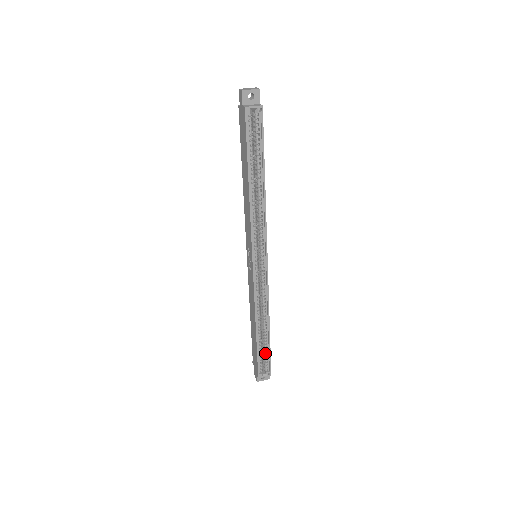
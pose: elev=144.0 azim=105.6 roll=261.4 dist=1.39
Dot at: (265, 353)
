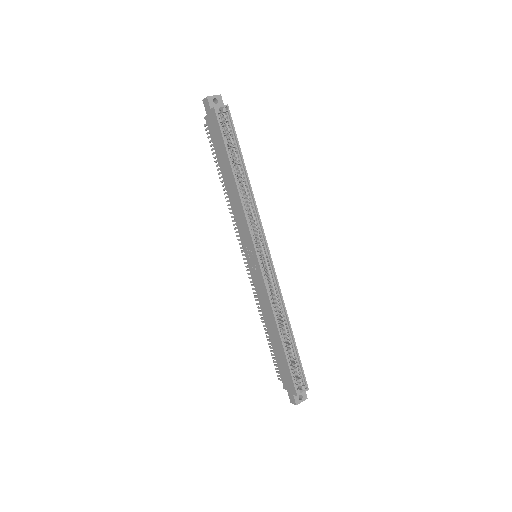
Dot at: (295, 363)
